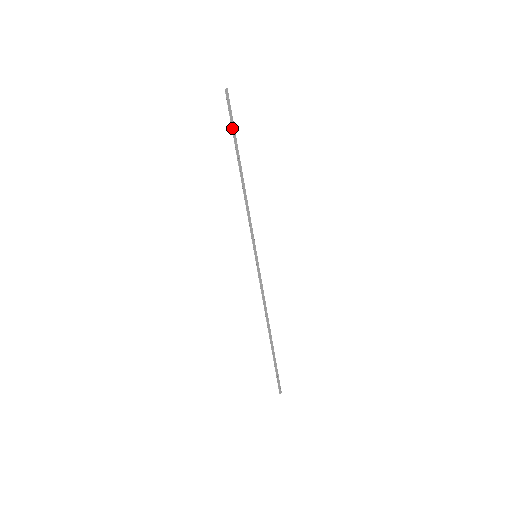
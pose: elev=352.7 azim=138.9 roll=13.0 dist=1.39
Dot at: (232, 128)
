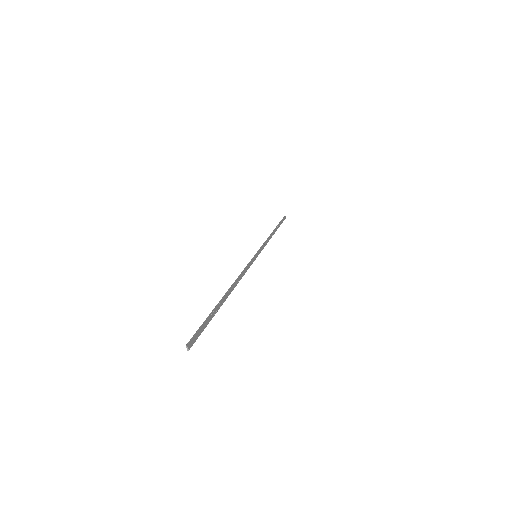
Dot at: (280, 222)
